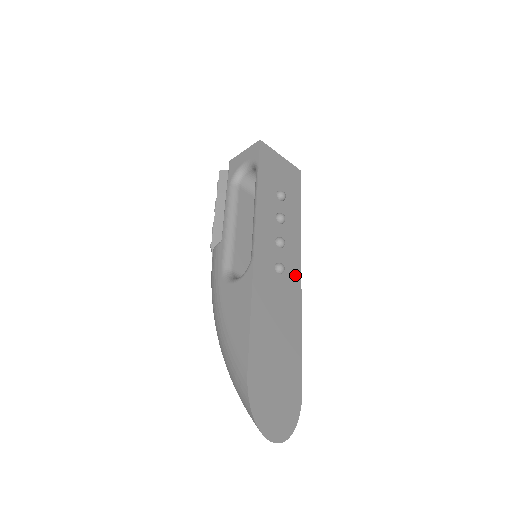
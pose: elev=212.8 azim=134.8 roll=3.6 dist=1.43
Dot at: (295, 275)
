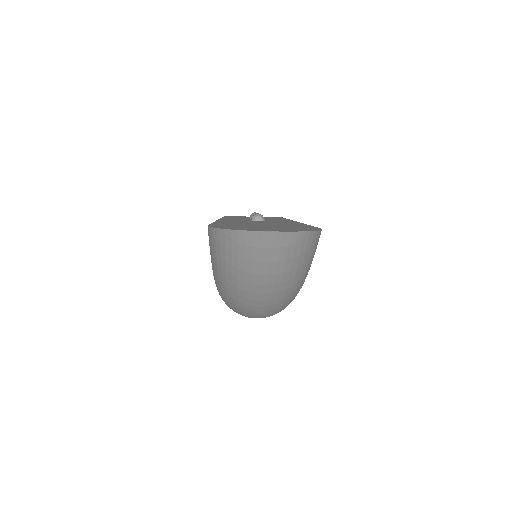
Dot at: occluded
